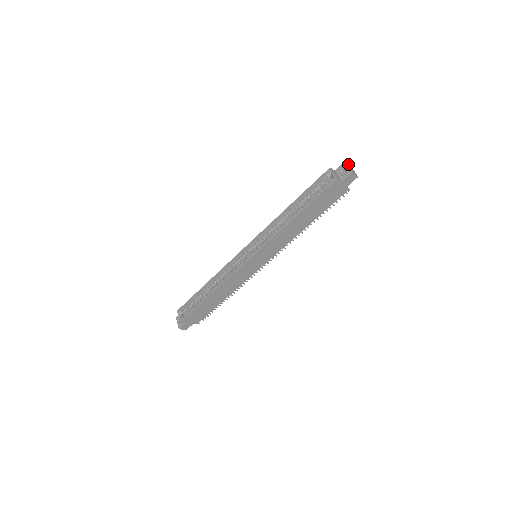
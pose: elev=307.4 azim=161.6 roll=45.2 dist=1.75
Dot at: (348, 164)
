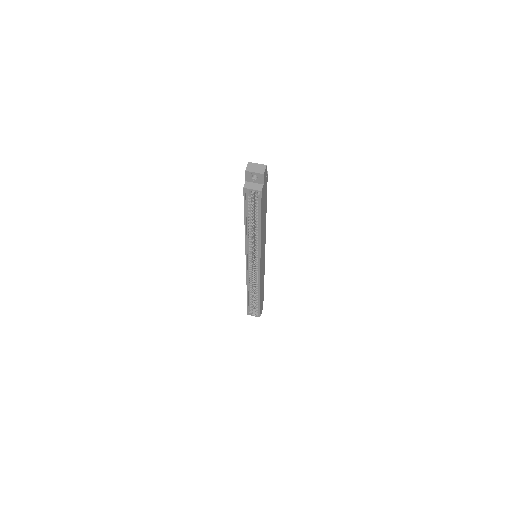
Dot at: (247, 166)
